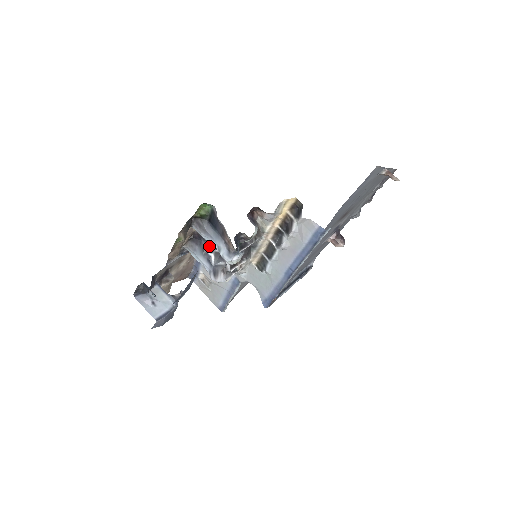
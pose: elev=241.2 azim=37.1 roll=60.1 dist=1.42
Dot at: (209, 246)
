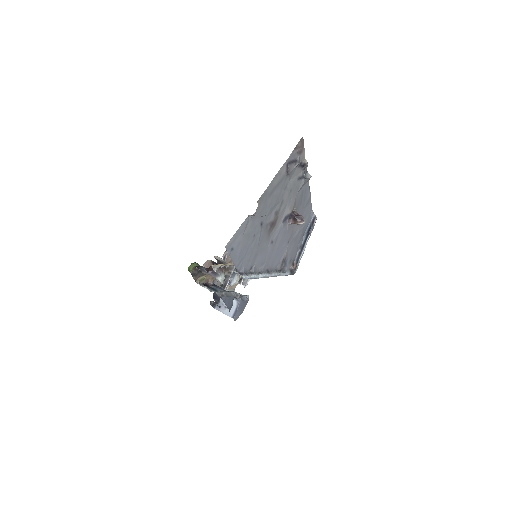
Dot at: occluded
